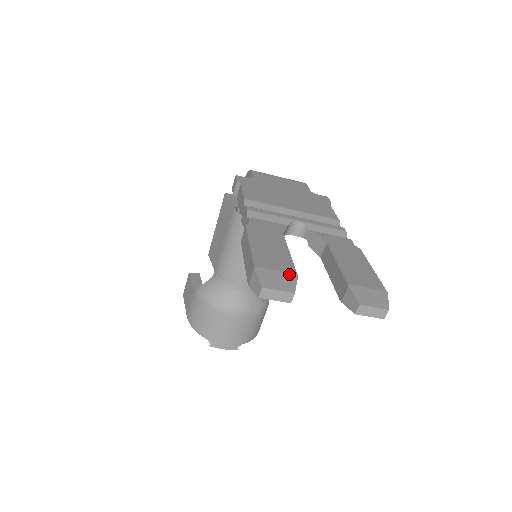
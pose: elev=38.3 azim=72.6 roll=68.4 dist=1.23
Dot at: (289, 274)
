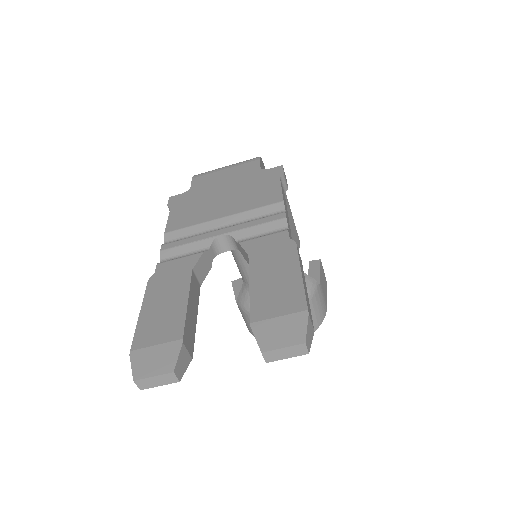
Dot at: (172, 343)
